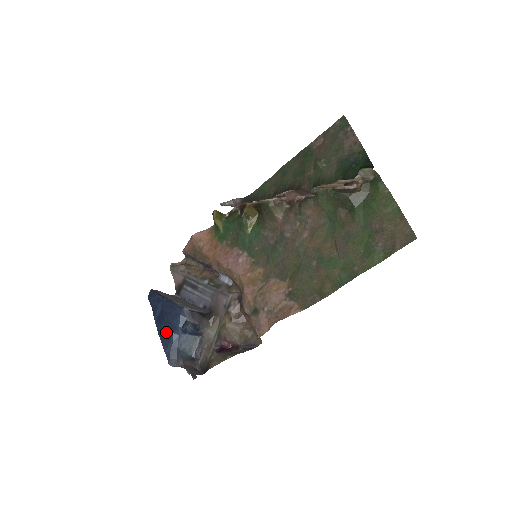
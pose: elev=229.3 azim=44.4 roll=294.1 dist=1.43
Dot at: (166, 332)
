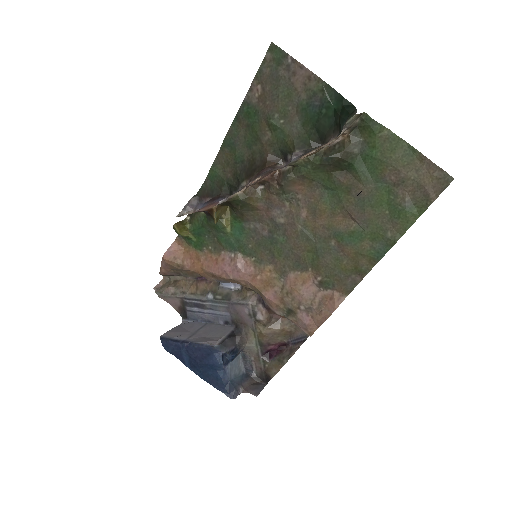
Dot at: (208, 374)
